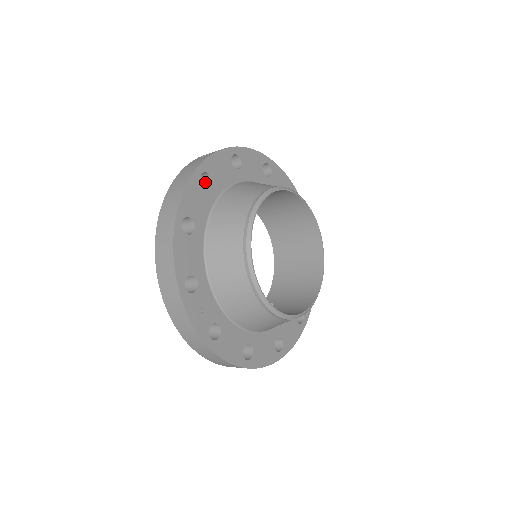
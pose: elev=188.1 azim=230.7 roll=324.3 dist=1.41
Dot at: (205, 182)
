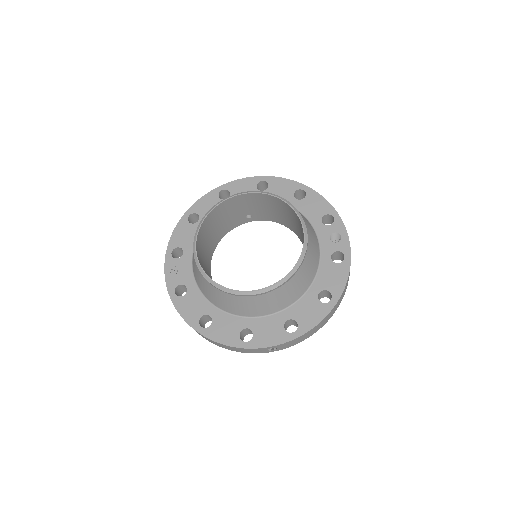
Dot at: occluded
